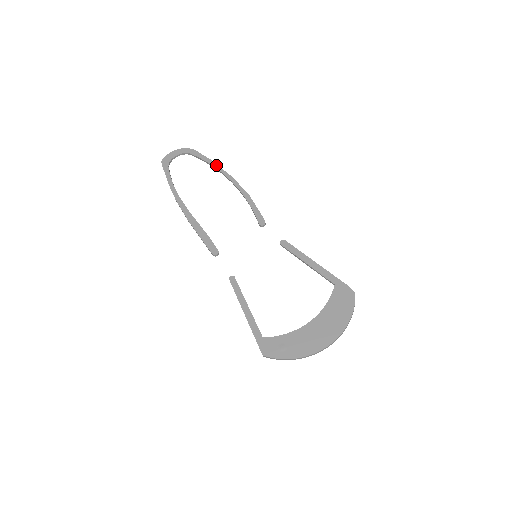
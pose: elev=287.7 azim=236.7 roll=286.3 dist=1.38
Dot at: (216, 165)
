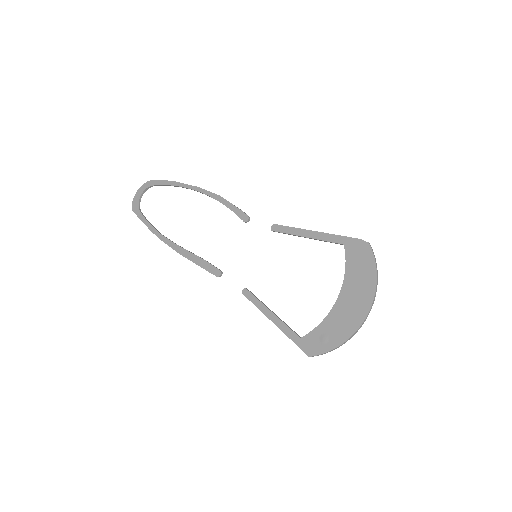
Dot at: (178, 183)
